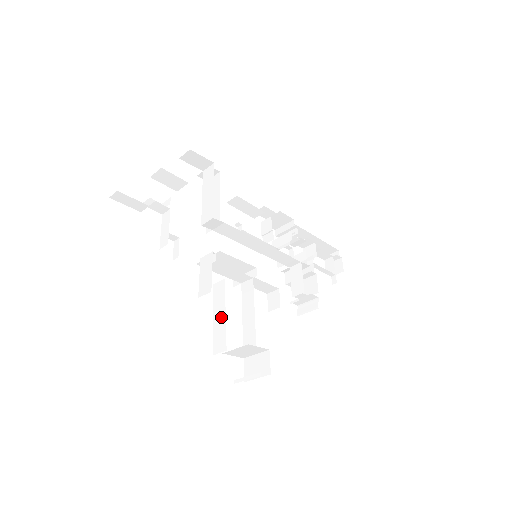
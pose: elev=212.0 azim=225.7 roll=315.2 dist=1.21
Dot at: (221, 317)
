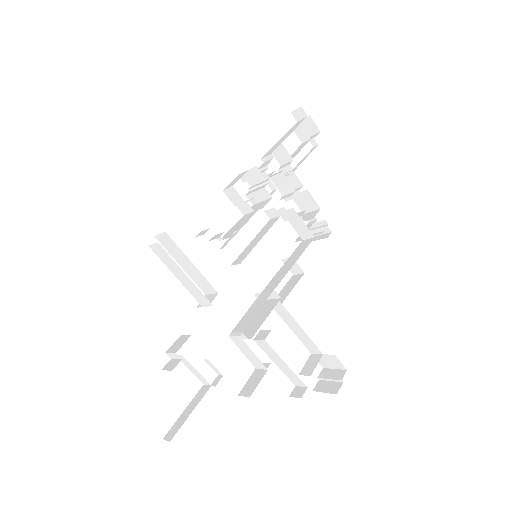
Dot at: (284, 366)
